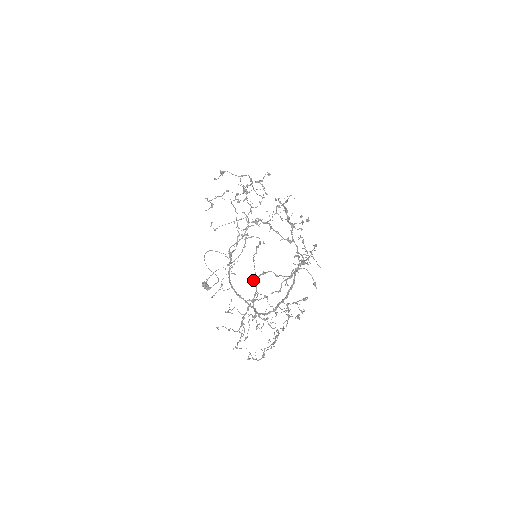
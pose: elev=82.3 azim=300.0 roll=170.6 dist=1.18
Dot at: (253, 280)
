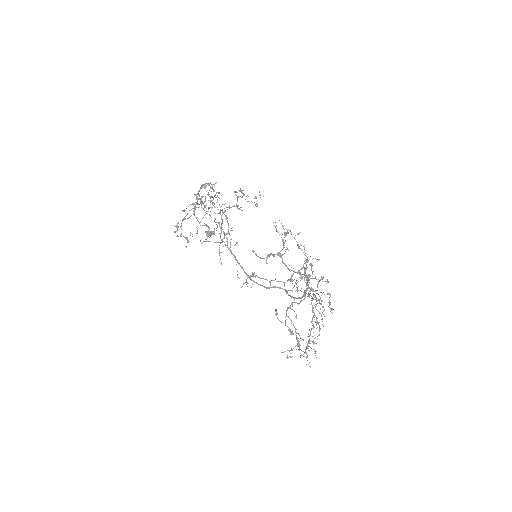
Dot at: (290, 333)
